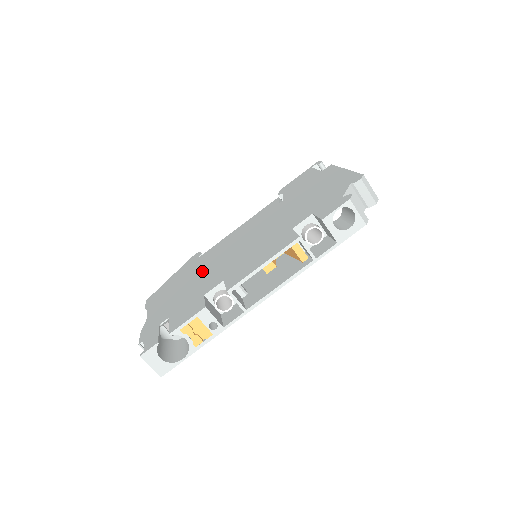
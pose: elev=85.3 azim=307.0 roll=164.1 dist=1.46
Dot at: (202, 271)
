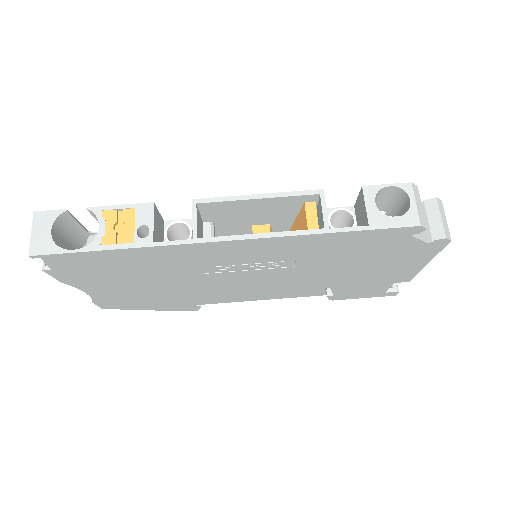
Dot at: occluded
